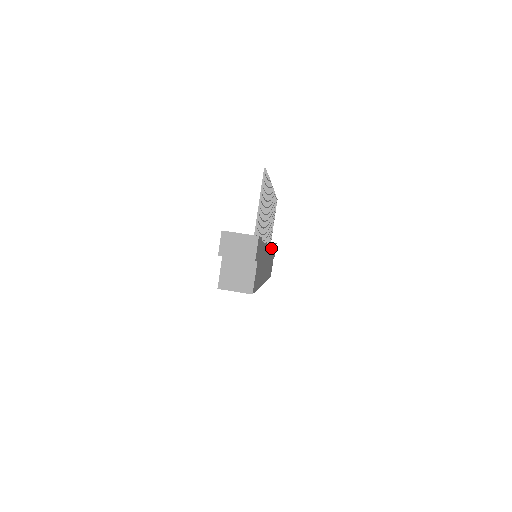
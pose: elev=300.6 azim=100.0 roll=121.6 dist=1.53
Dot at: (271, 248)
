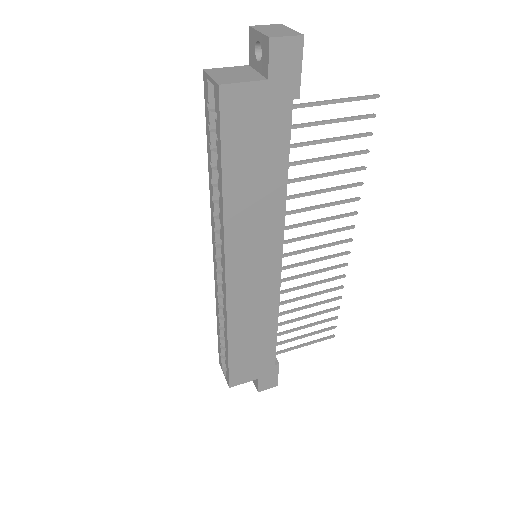
Dot at: (274, 305)
